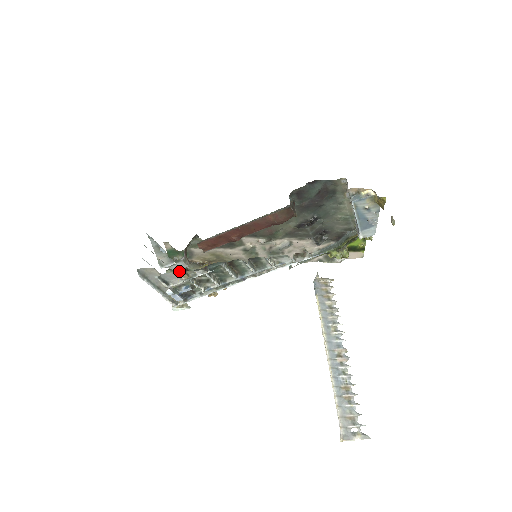
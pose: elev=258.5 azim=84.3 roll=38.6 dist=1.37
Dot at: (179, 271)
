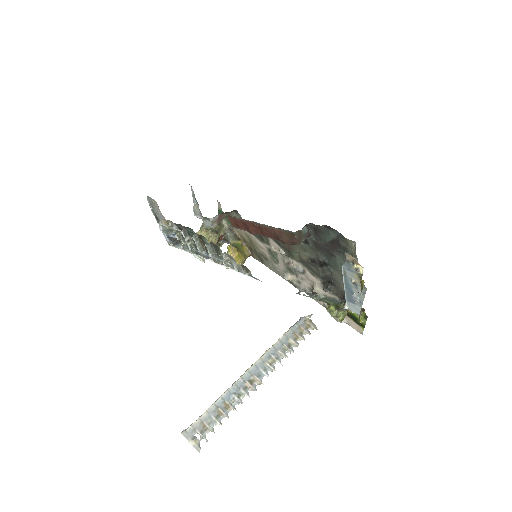
Dot at: (211, 229)
